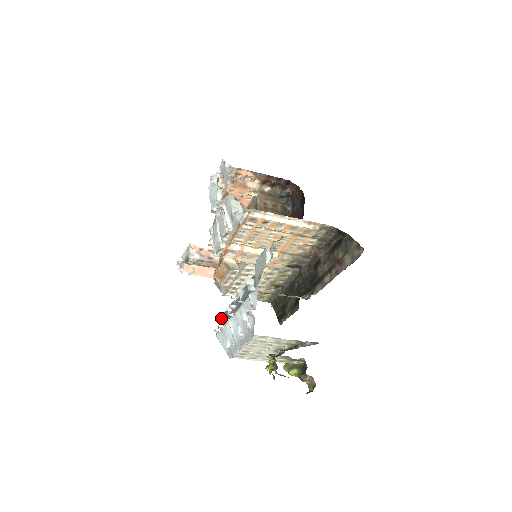
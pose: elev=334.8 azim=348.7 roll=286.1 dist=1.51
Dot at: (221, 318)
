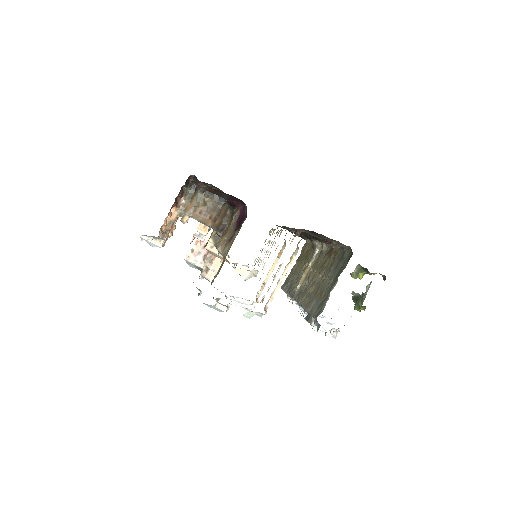
Dot at: occluded
